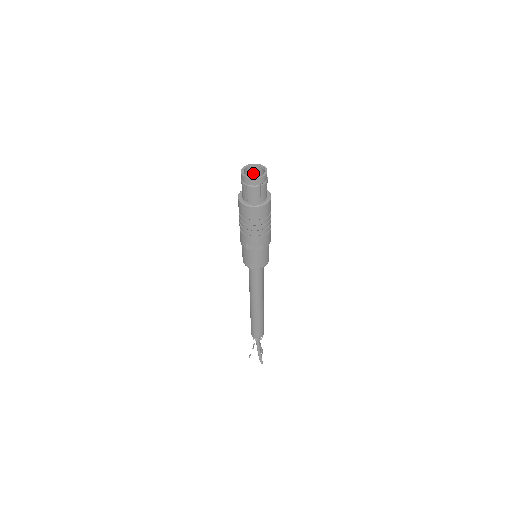
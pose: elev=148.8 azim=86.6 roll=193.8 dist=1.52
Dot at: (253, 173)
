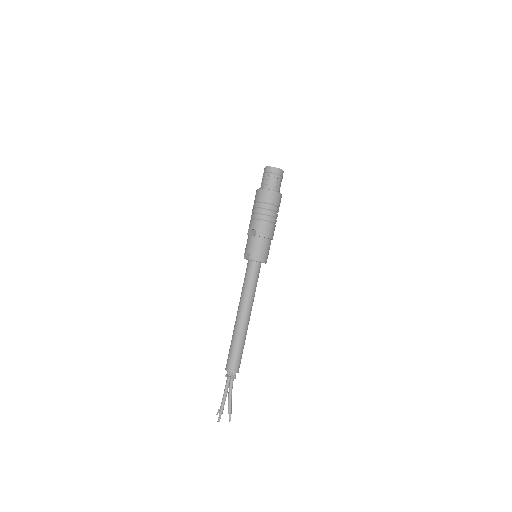
Dot at: occluded
